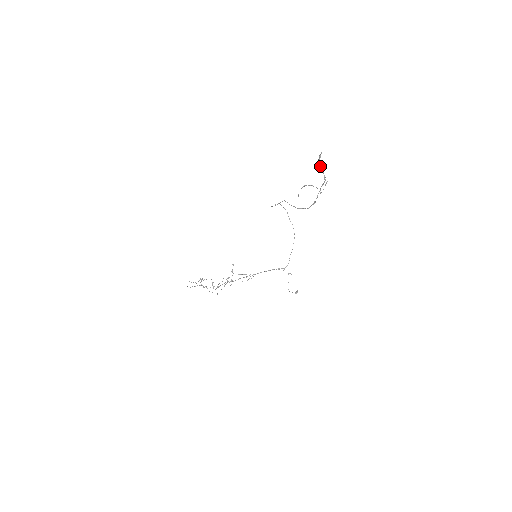
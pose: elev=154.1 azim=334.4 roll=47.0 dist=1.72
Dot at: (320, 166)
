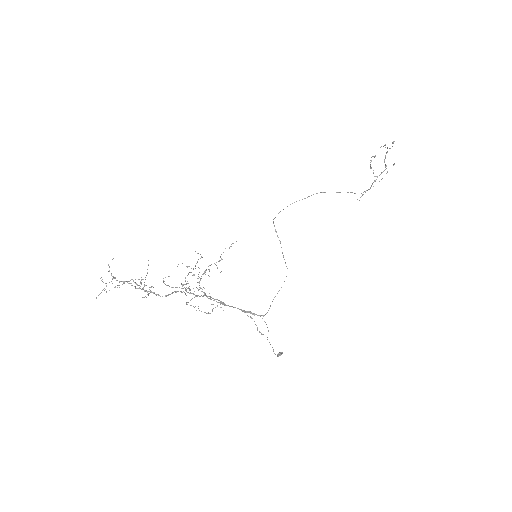
Dot at: occluded
